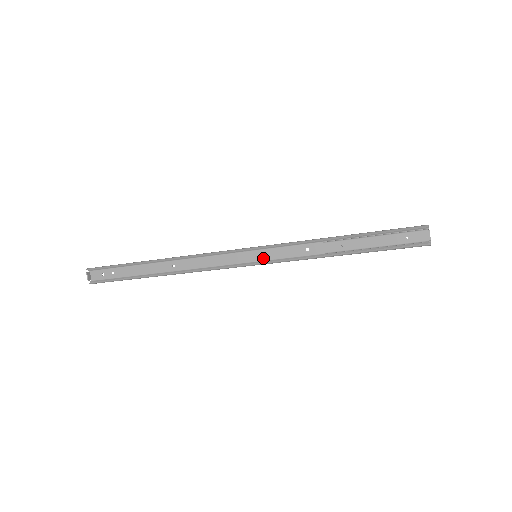
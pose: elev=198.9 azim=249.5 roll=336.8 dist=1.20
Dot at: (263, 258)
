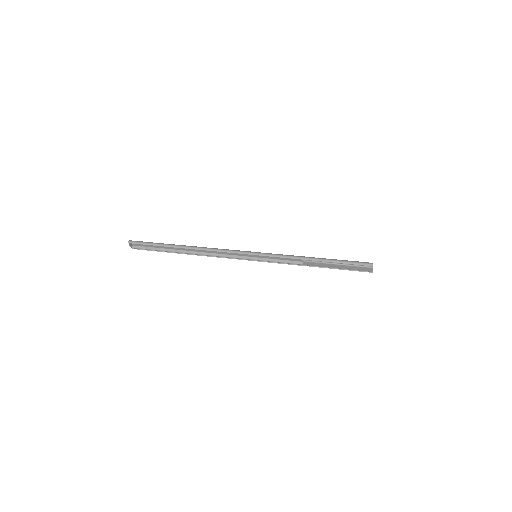
Dot at: (261, 257)
